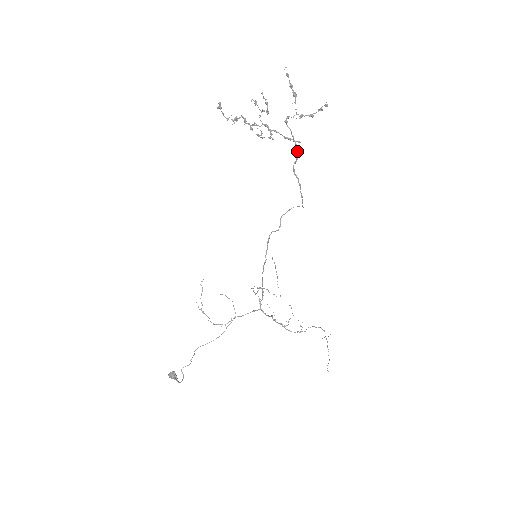
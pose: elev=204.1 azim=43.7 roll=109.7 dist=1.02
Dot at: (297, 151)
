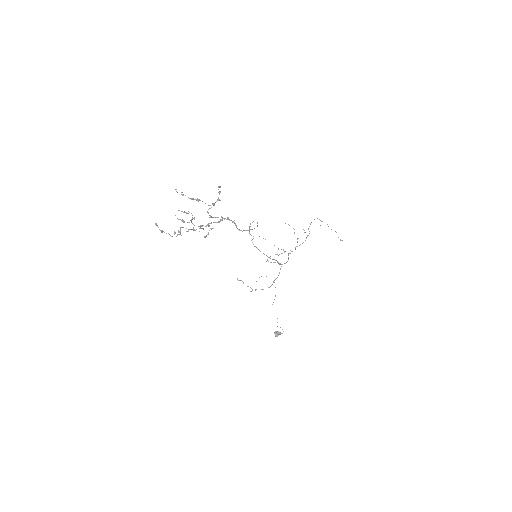
Dot at: occluded
